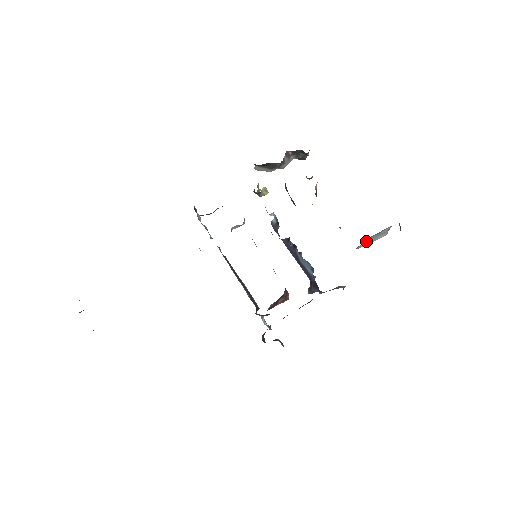
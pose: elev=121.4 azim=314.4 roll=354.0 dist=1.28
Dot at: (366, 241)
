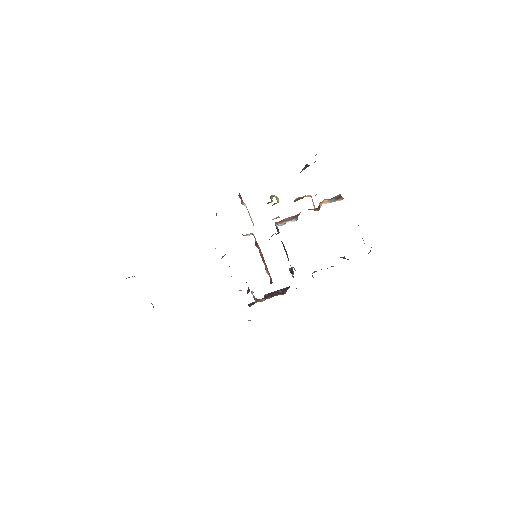
Dot at: occluded
